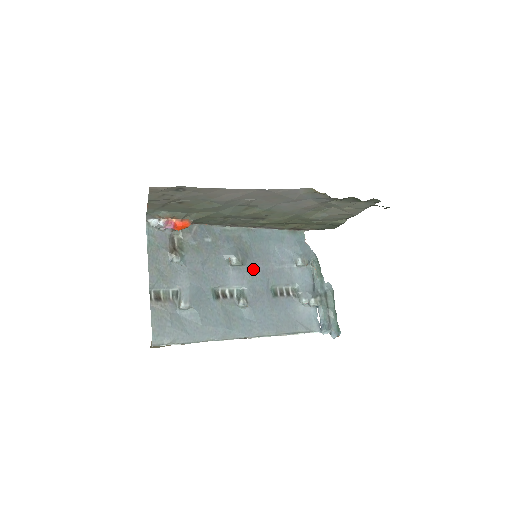
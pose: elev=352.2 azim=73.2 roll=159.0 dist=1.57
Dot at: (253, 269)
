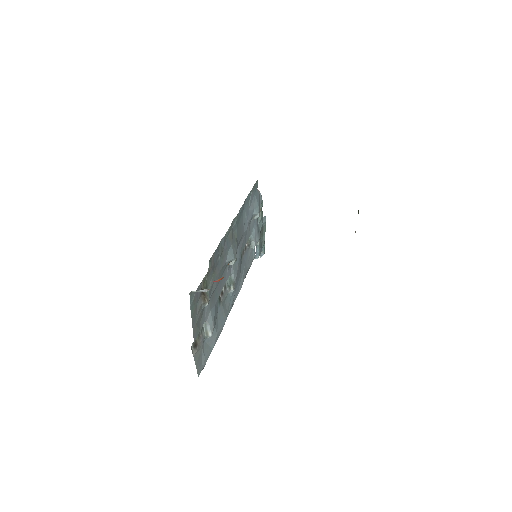
Dot at: occluded
